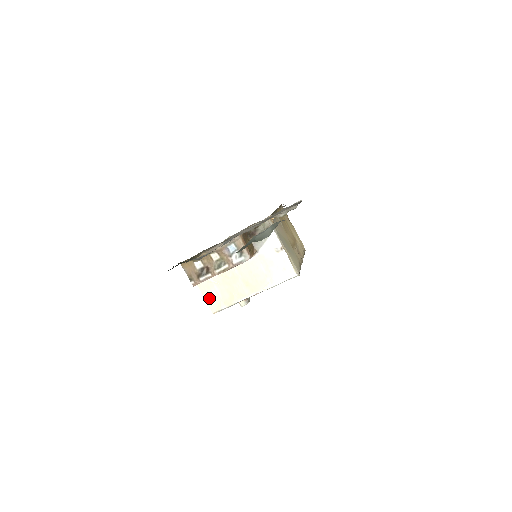
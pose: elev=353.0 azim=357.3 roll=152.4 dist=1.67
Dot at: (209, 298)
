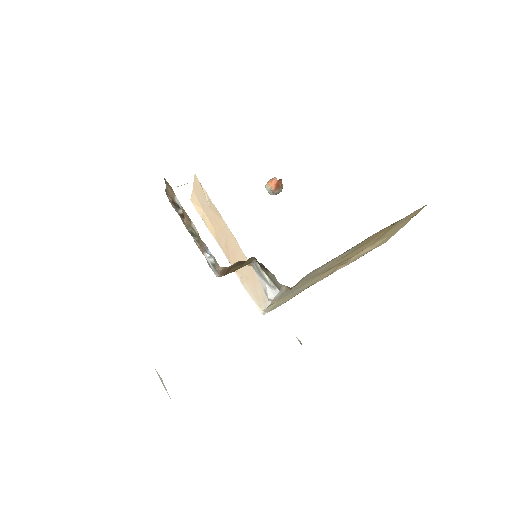
Dot at: (196, 194)
